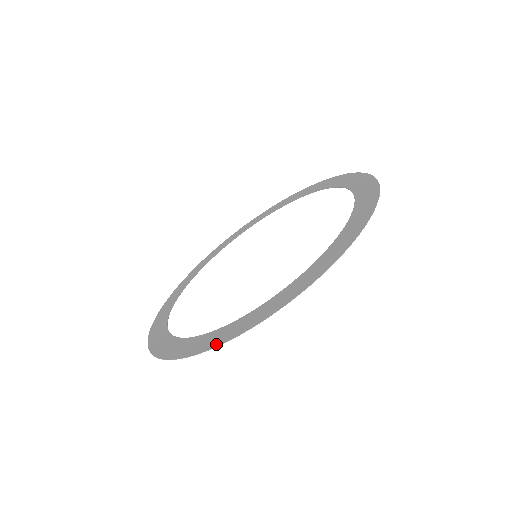
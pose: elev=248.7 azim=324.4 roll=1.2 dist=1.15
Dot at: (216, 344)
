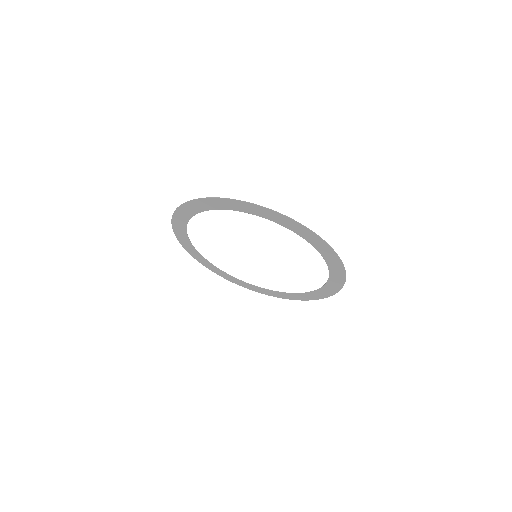
Dot at: (314, 233)
